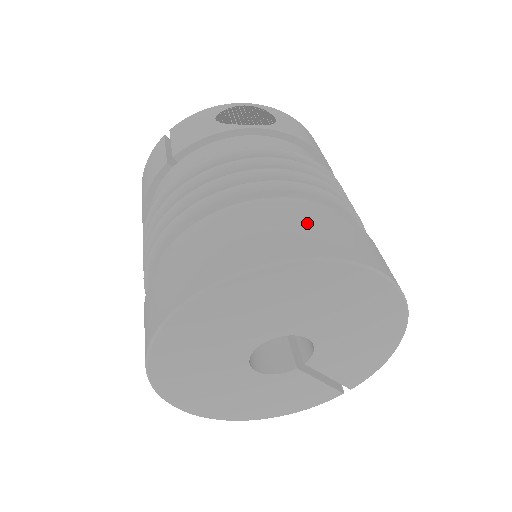
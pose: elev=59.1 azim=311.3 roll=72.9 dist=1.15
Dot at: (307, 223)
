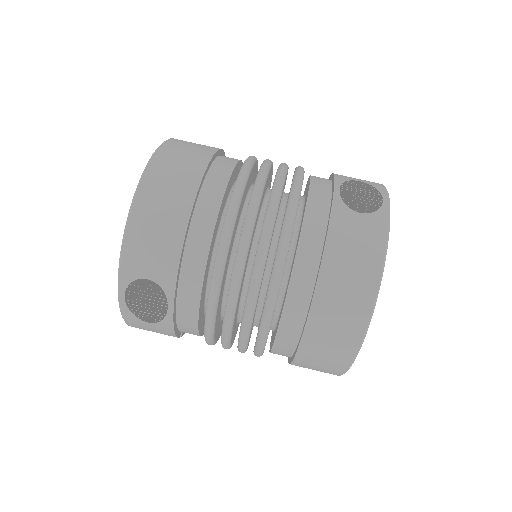
Dot at: (323, 336)
